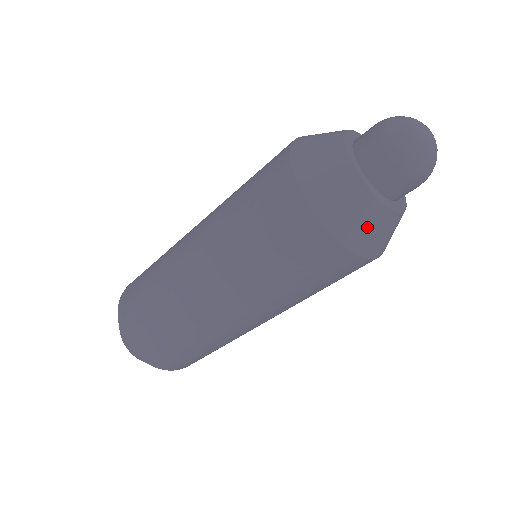
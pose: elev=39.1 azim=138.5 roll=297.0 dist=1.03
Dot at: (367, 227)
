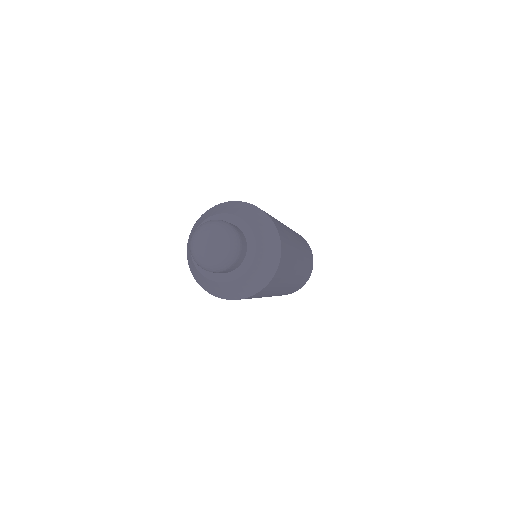
Dot at: (237, 290)
